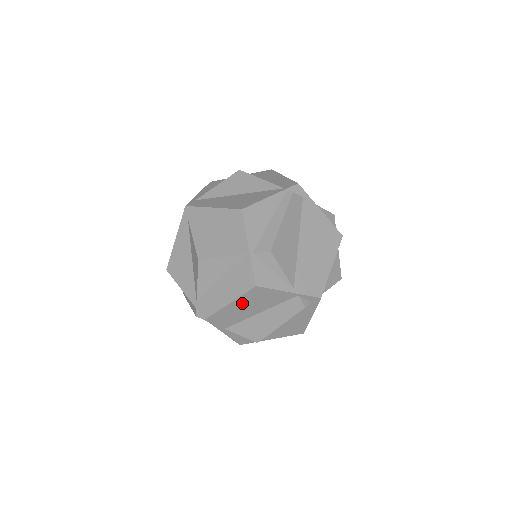
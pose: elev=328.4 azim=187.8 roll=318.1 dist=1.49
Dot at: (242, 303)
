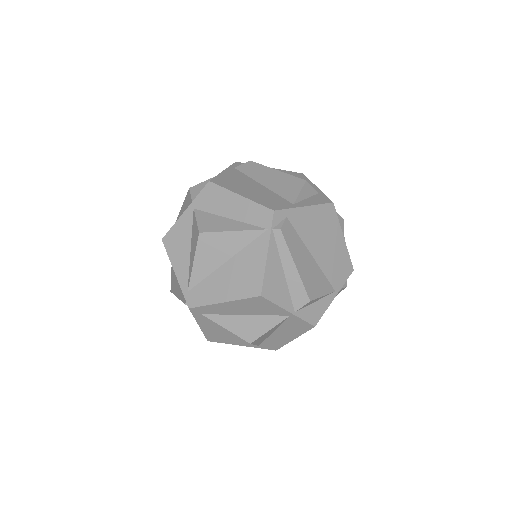
Dot at: occluded
